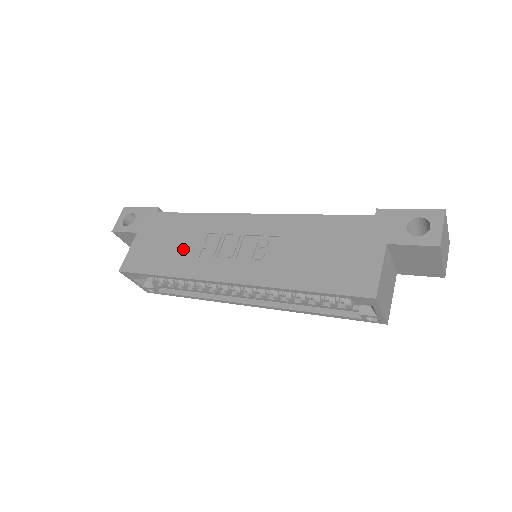
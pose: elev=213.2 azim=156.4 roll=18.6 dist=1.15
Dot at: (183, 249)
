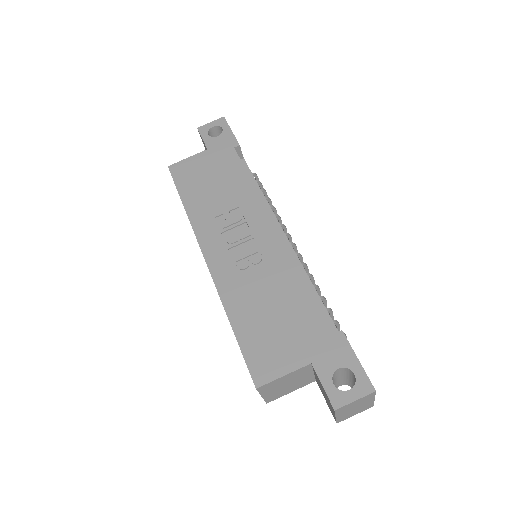
Dot at: (214, 199)
